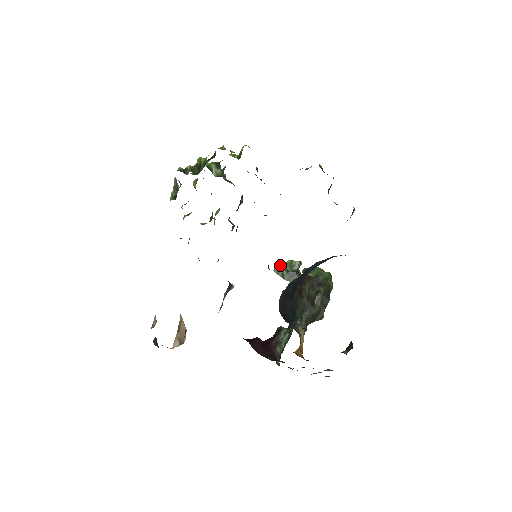
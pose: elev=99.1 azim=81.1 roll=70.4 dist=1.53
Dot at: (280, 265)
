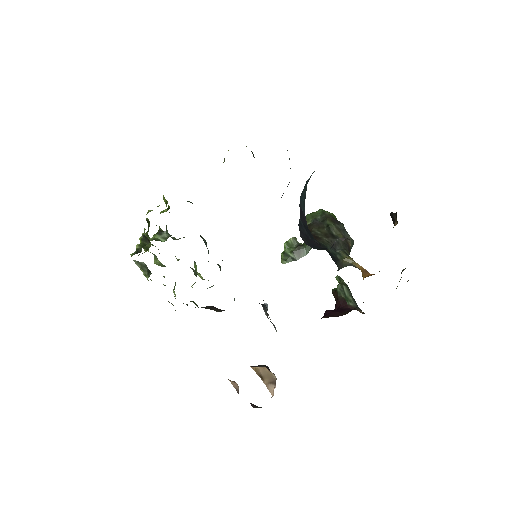
Dot at: (282, 254)
